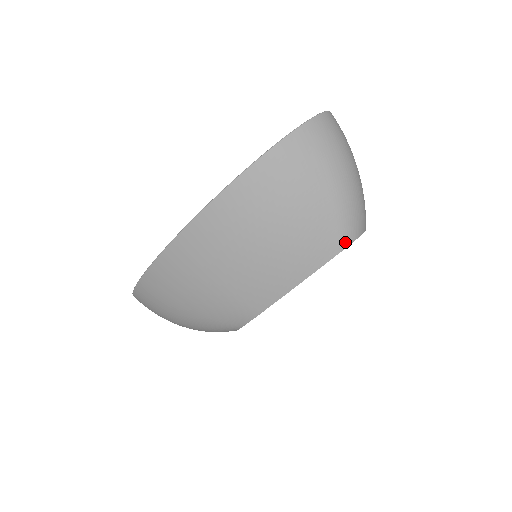
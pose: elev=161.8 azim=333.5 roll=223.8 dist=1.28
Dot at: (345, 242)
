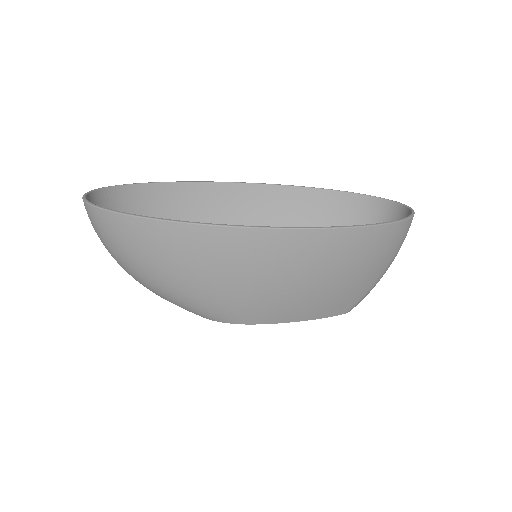
Dot at: occluded
